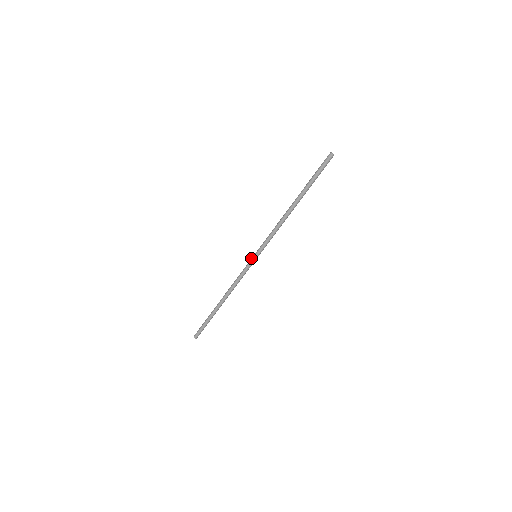
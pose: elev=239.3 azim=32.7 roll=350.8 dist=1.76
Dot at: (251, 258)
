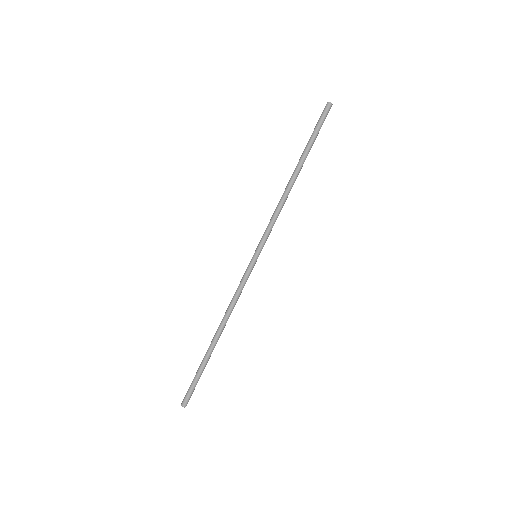
Dot at: (250, 261)
